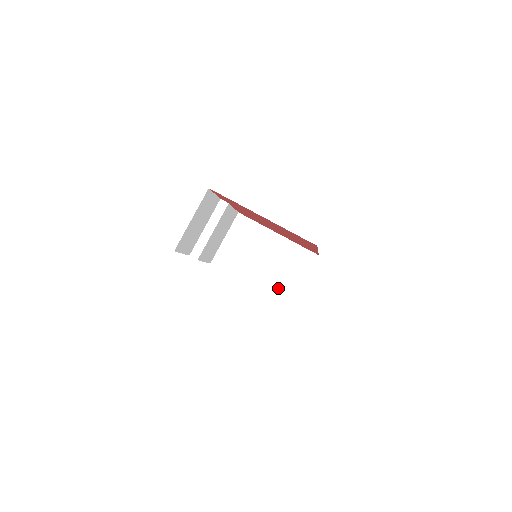
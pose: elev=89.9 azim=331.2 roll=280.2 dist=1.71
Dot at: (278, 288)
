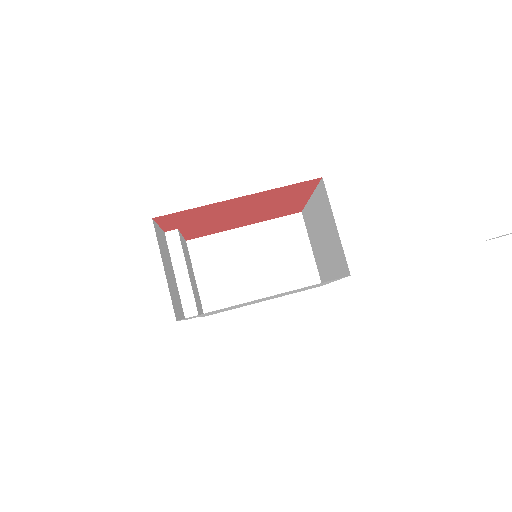
Dot at: (293, 277)
